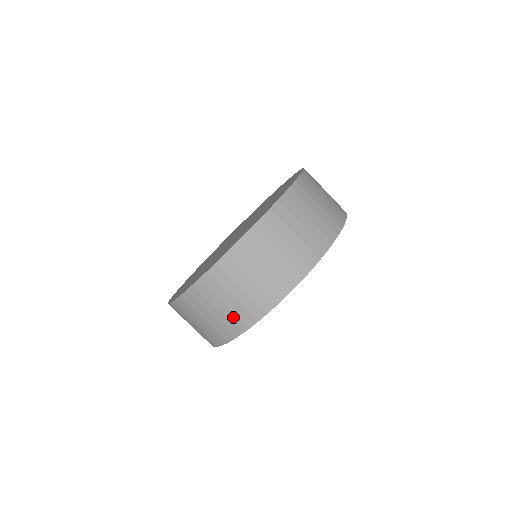
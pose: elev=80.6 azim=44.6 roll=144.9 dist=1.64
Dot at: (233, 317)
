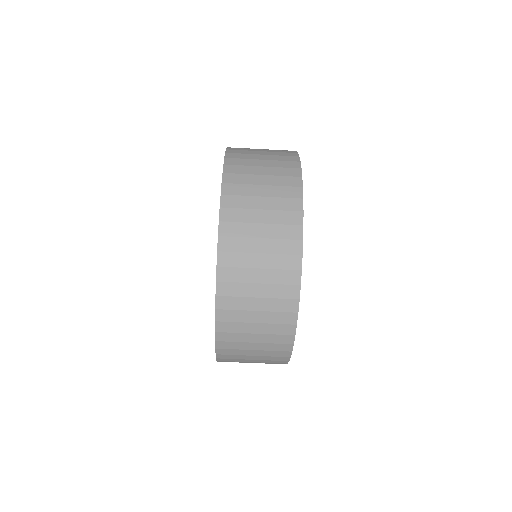
Dot at: (277, 290)
